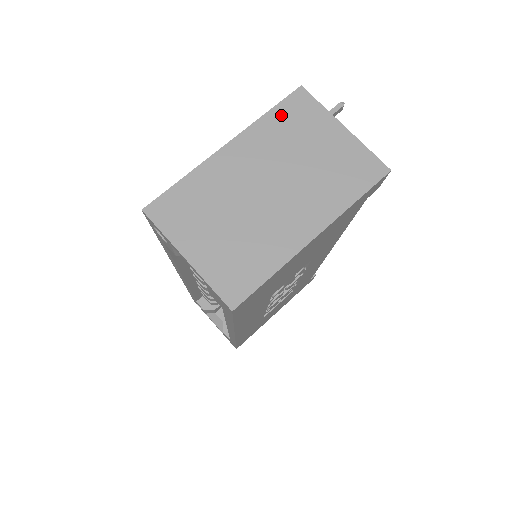
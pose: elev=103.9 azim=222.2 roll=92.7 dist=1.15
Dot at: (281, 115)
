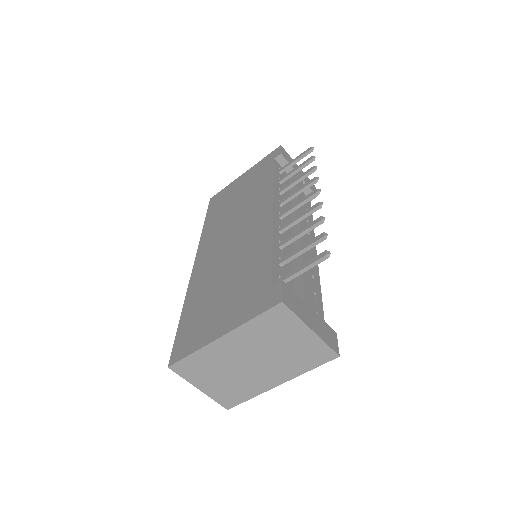
Dot at: (263, 321)
